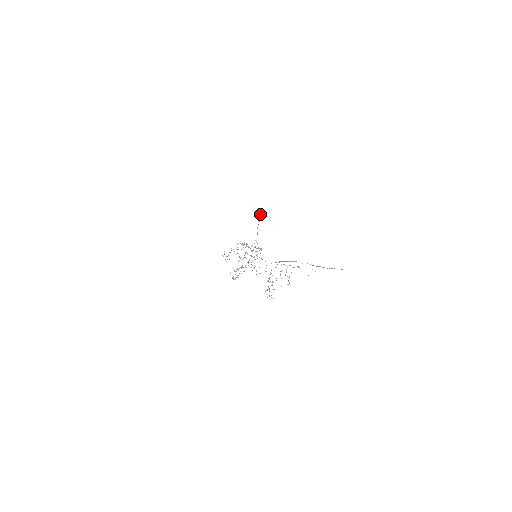
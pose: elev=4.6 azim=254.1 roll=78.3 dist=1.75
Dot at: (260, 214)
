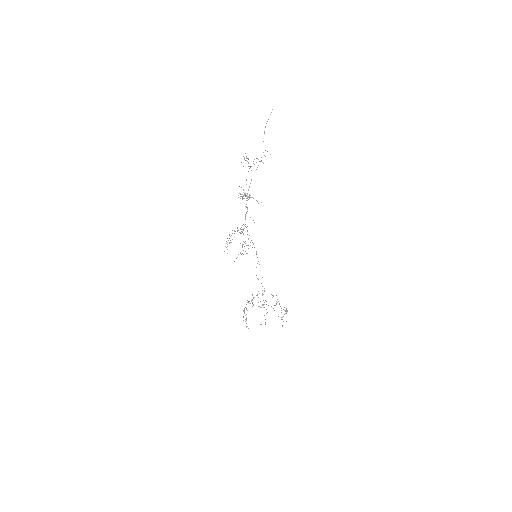
Dot at: (286, 310)
